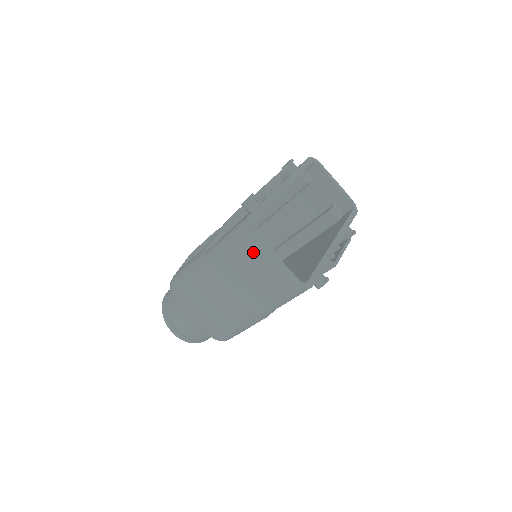
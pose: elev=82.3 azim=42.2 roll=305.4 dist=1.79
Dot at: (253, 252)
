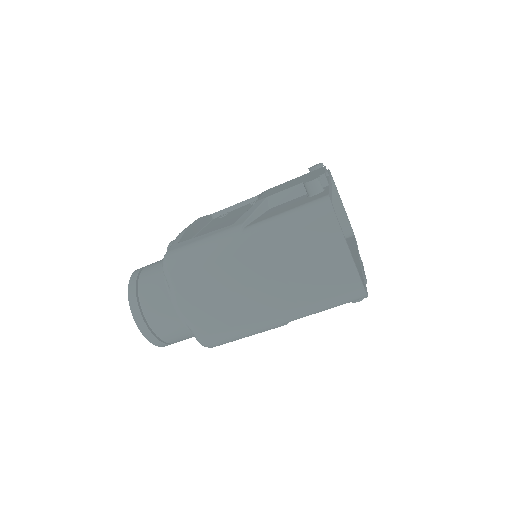
Dot at: (325, 237)
